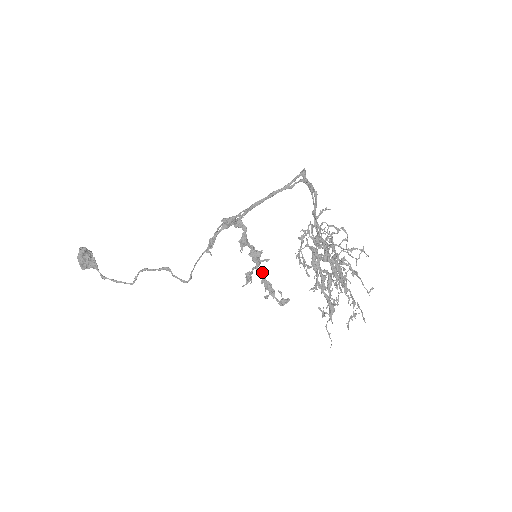
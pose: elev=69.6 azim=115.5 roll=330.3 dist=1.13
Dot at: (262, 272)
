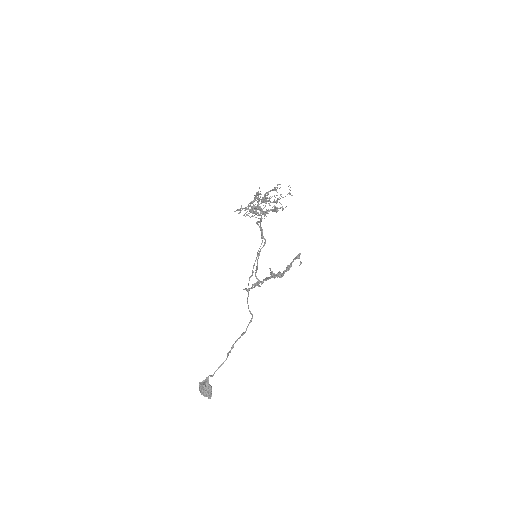
Dot at: (283, 271)
